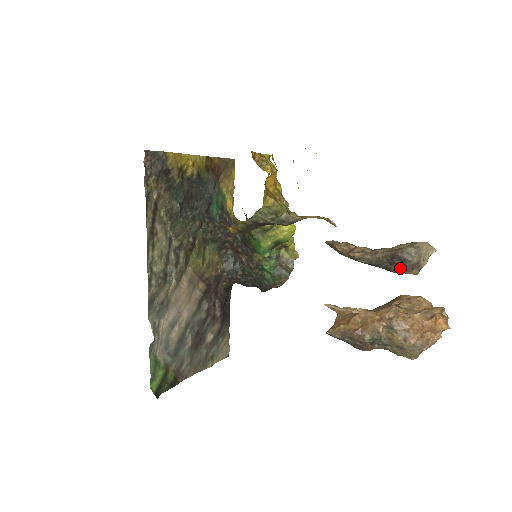
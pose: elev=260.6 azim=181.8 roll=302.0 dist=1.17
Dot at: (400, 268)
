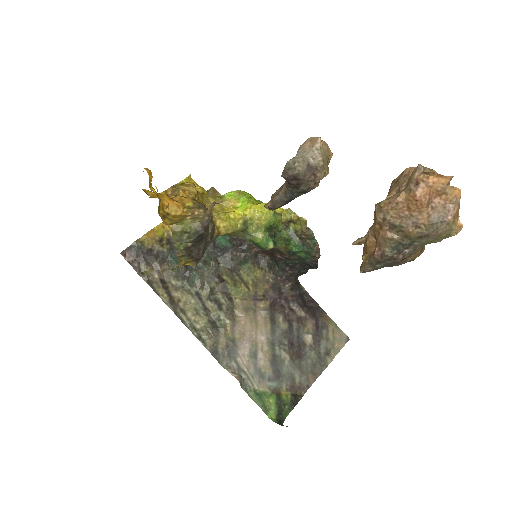
Dot at: (305, 184)
